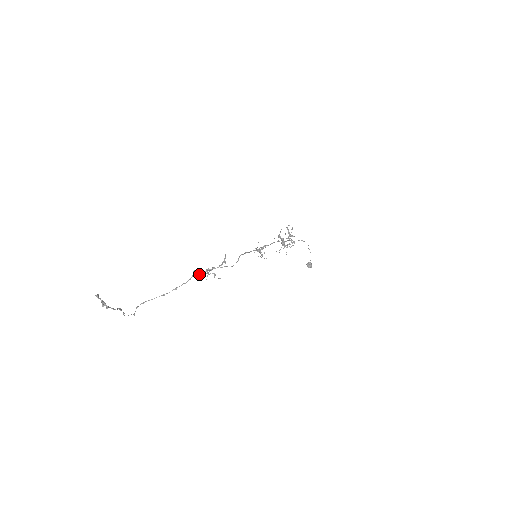
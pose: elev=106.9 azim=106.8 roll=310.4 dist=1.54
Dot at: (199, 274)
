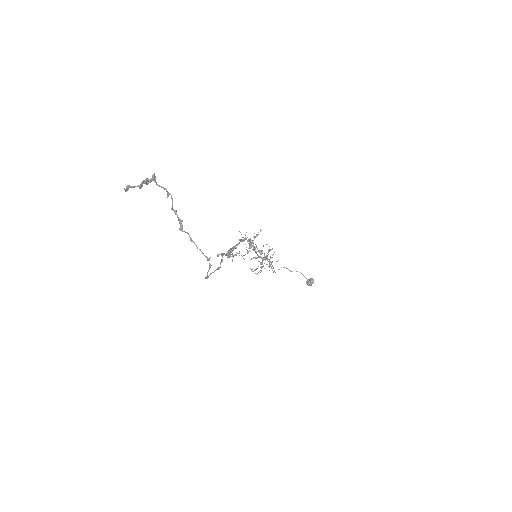
Dot at: (226, 254)
